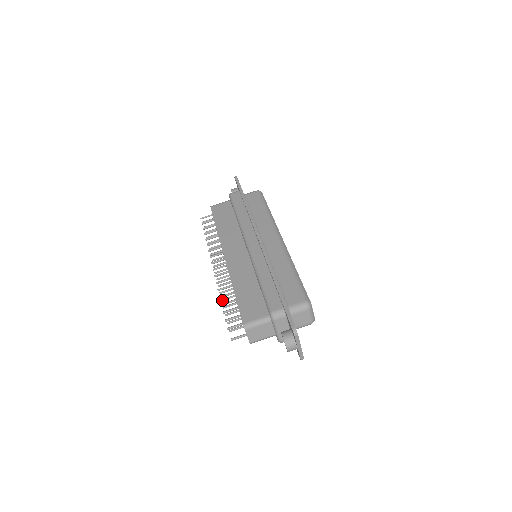
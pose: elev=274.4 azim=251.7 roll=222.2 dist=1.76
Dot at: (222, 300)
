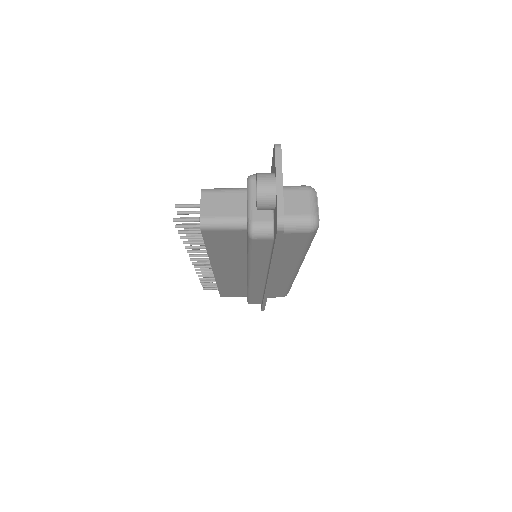
Dot at: (186, 246)
